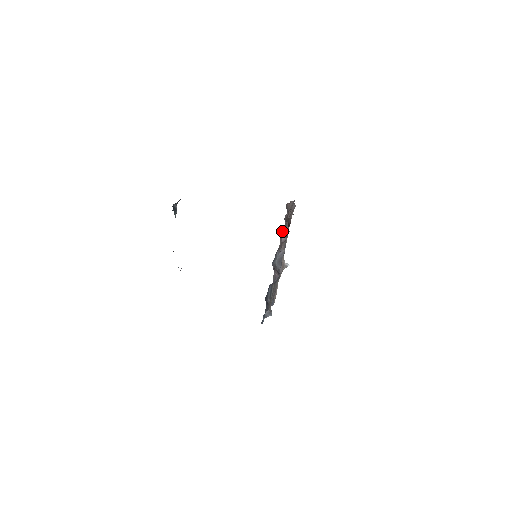
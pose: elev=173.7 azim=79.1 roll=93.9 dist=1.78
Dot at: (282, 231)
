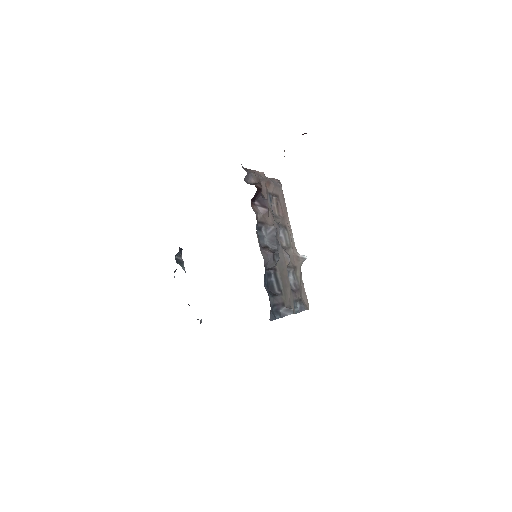
Dot at: occluded
